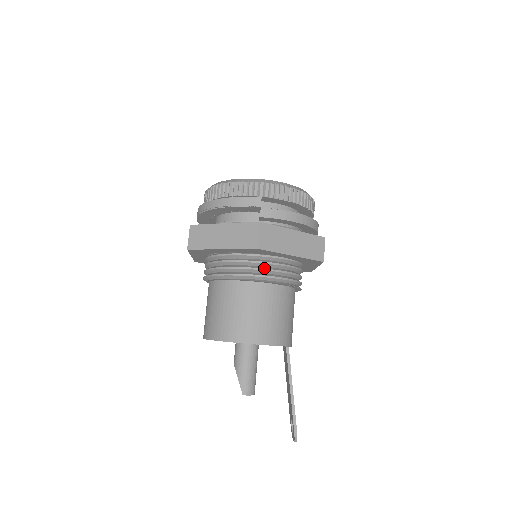
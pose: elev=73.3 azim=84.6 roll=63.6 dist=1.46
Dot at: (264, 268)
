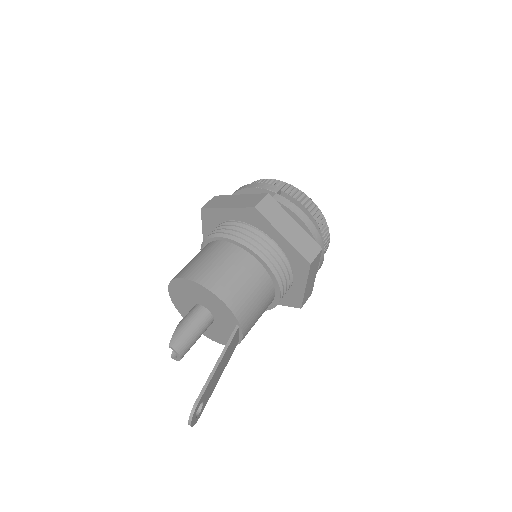
Dot at: (253, 238)
